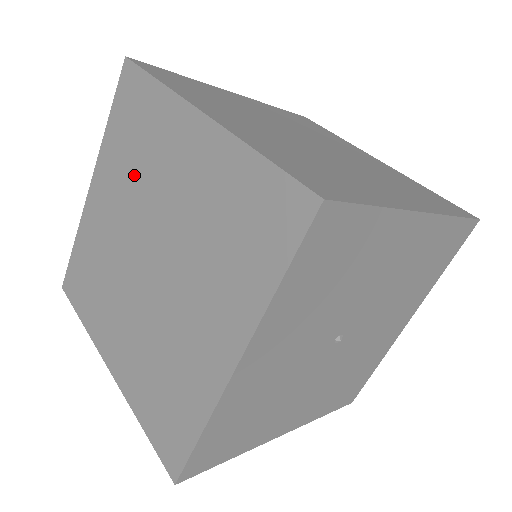
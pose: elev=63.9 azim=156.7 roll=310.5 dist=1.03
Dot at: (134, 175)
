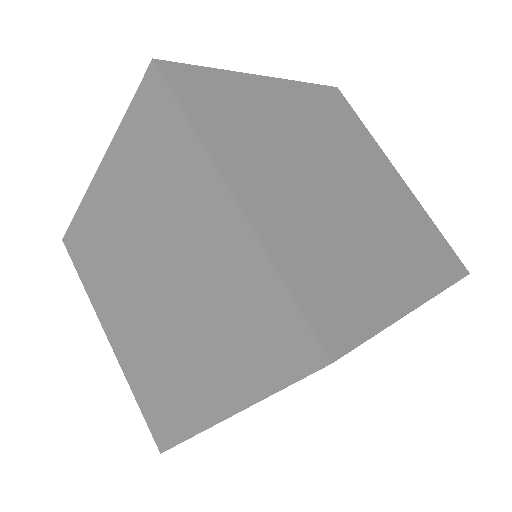
Dot at: (150, 197)
